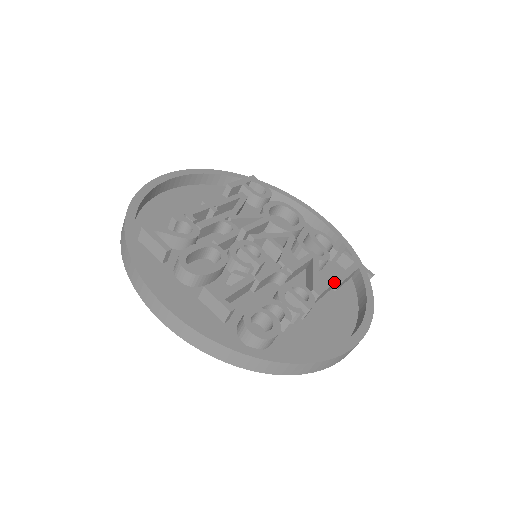
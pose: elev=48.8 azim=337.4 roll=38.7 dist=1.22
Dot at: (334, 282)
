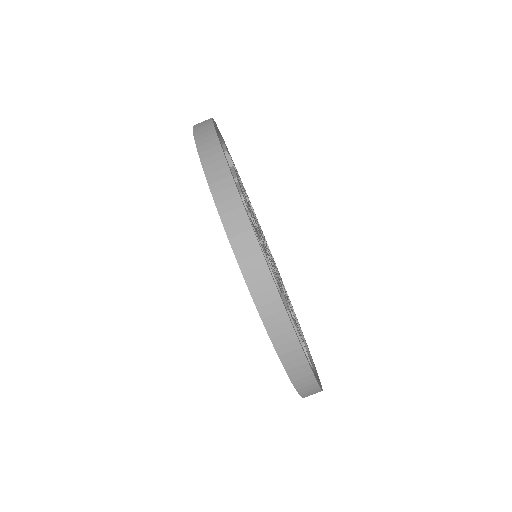
Dot at: occluded
